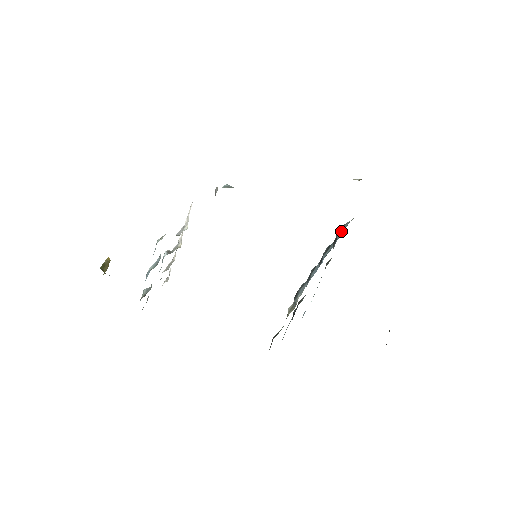
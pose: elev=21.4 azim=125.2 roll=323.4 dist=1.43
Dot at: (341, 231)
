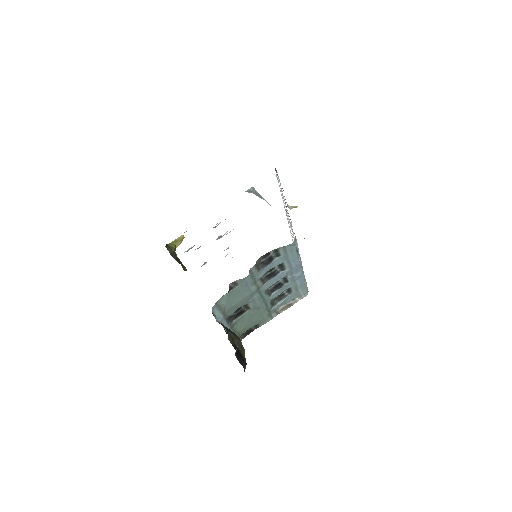
Dot at: (284, 253)
